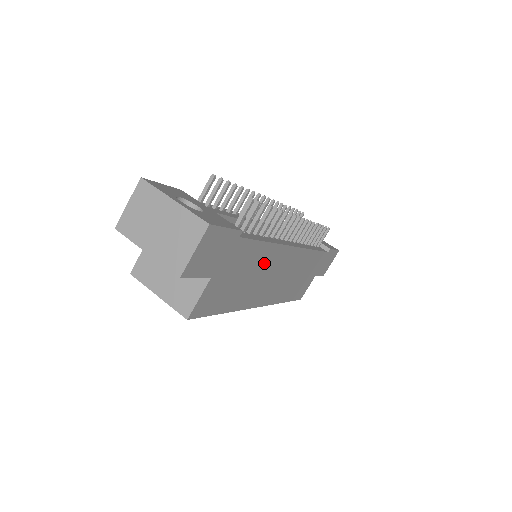
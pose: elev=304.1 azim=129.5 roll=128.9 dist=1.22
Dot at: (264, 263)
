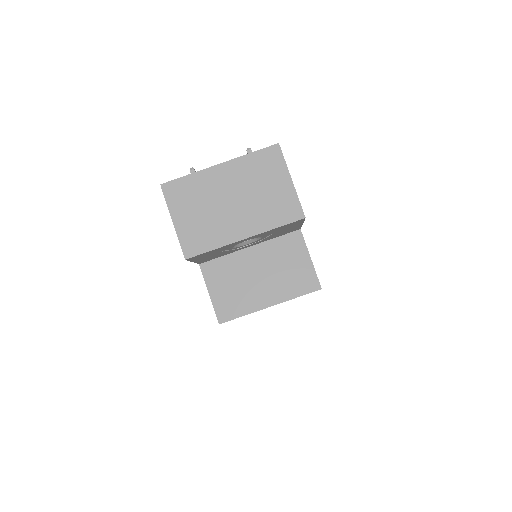
Dot at: occluded
